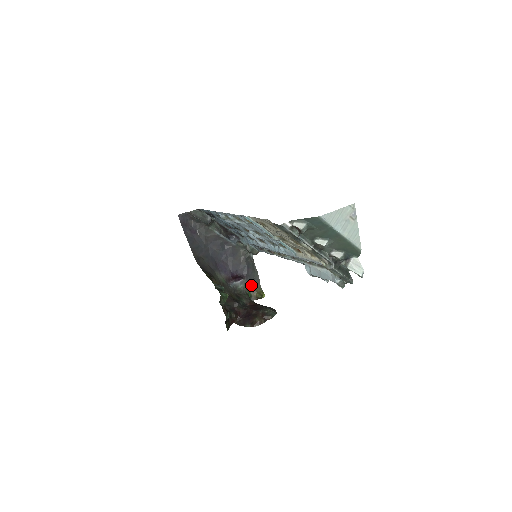
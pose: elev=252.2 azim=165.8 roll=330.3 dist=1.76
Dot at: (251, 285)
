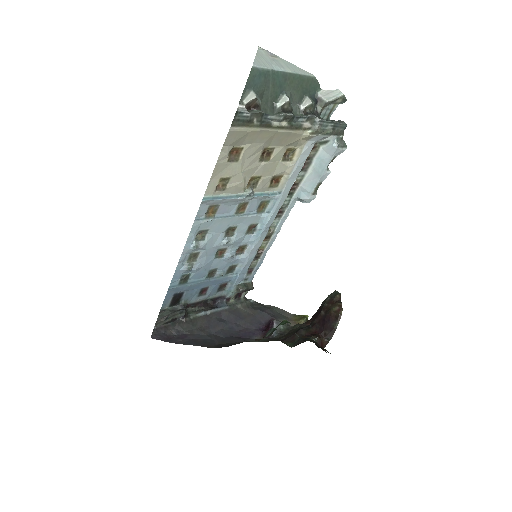
Dot at: occluded
